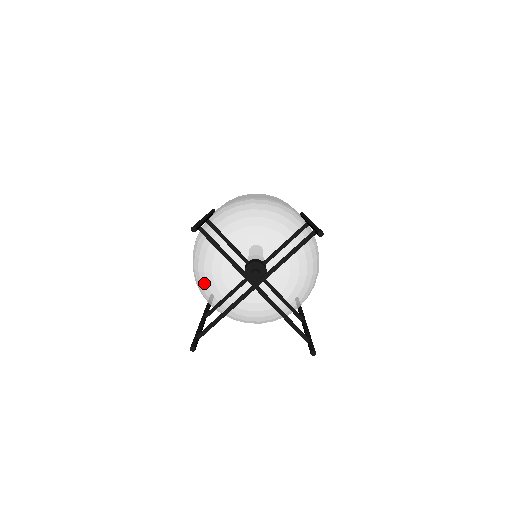
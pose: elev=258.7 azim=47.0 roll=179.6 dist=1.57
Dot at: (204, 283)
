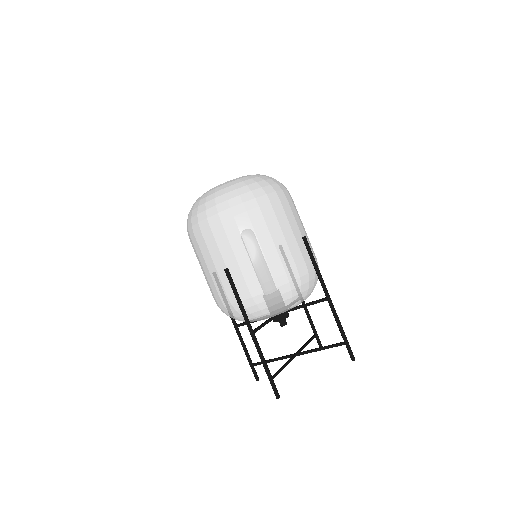
Dot at: occluded
